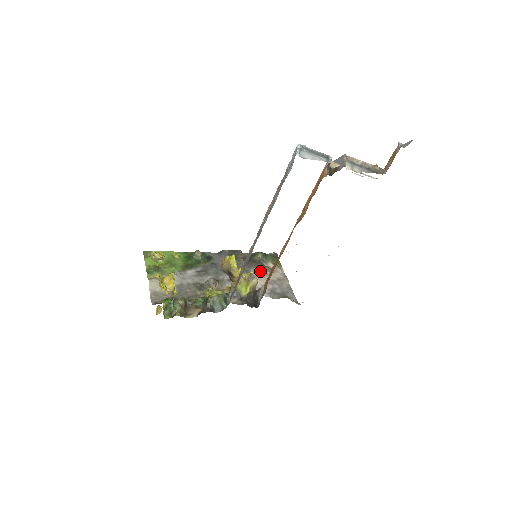
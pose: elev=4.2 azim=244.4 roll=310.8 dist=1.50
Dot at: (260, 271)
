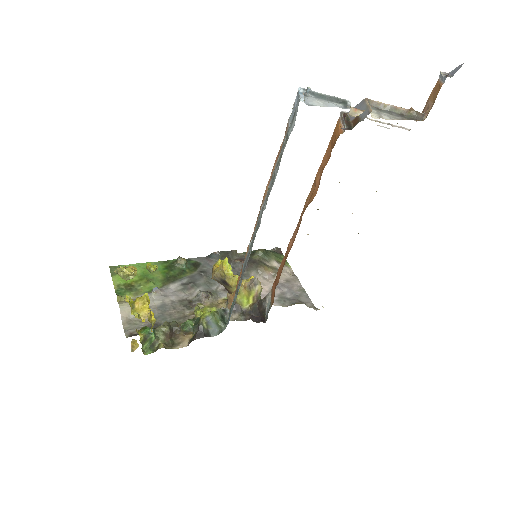
Dot at: (262, 273)
